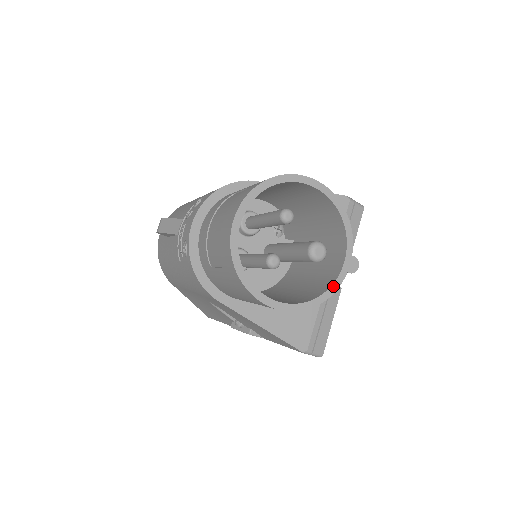
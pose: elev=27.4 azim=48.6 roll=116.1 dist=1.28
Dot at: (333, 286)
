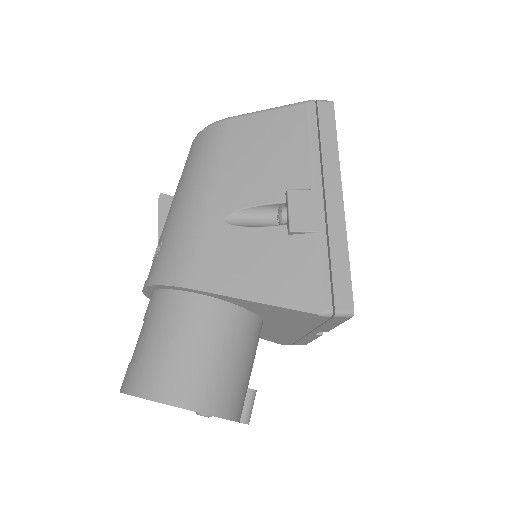
Dot at: occluded
